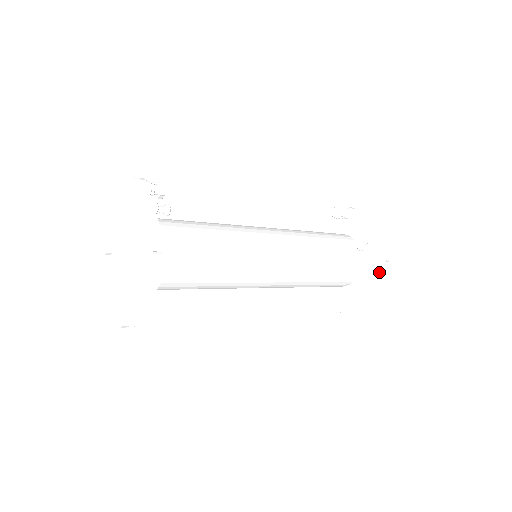
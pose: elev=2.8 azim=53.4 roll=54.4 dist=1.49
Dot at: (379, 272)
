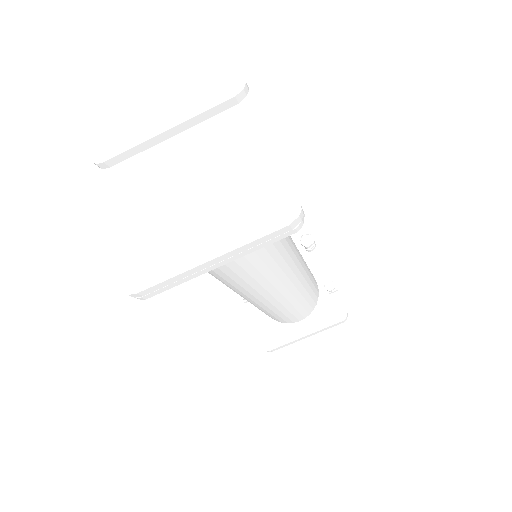
Dot at: (338, 319)
